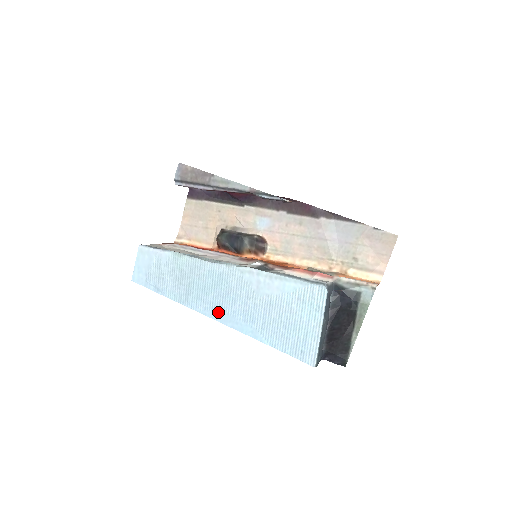
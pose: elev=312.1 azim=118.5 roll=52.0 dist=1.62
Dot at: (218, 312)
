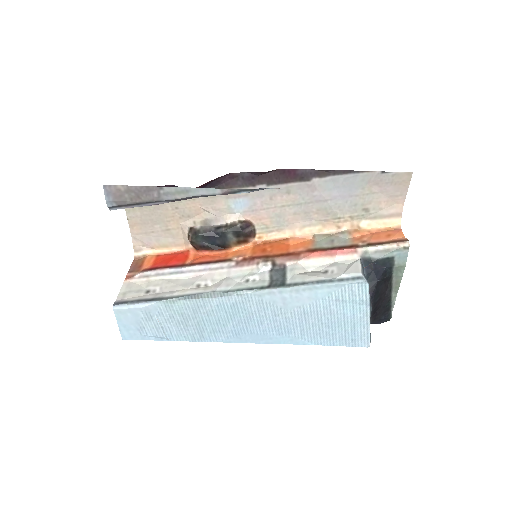
Dot at: (245, 336)
